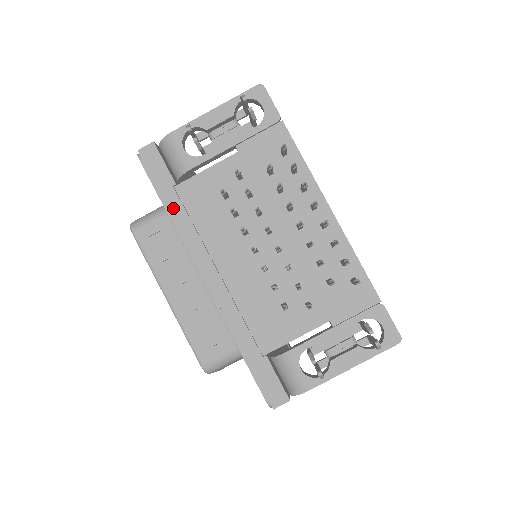
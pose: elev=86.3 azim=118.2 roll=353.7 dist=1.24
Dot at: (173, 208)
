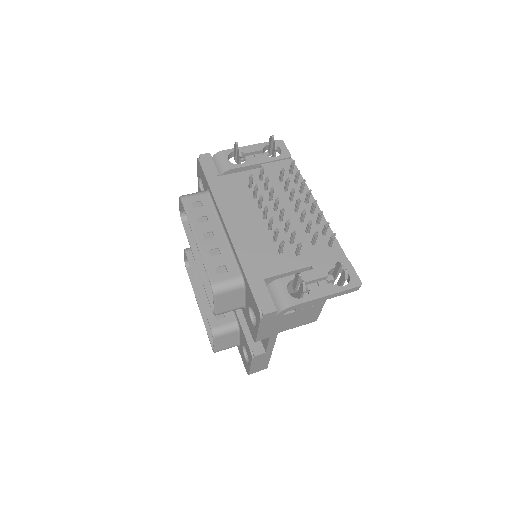
Dot at: (214, 186)
